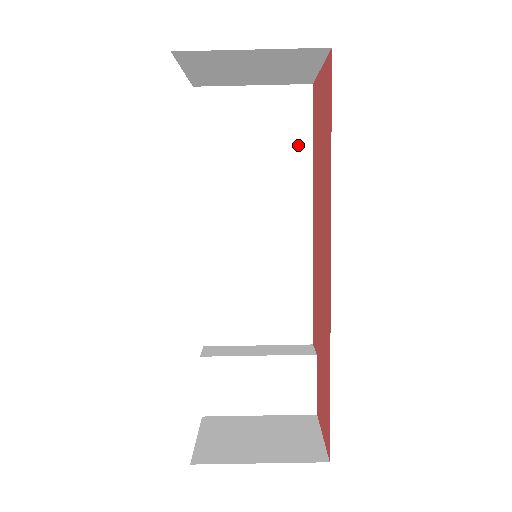
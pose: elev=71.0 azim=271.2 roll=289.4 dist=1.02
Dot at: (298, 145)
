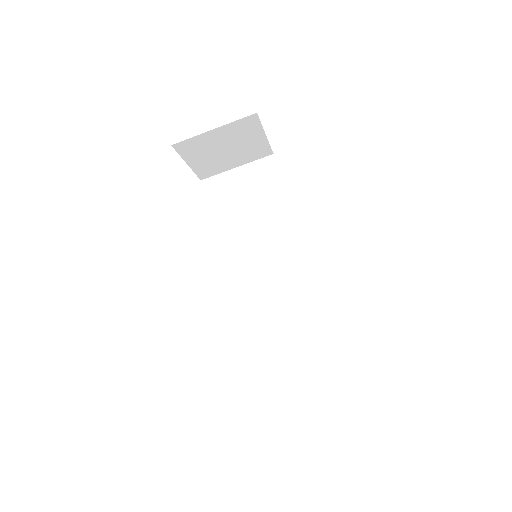
Dot at: (275, 191)
